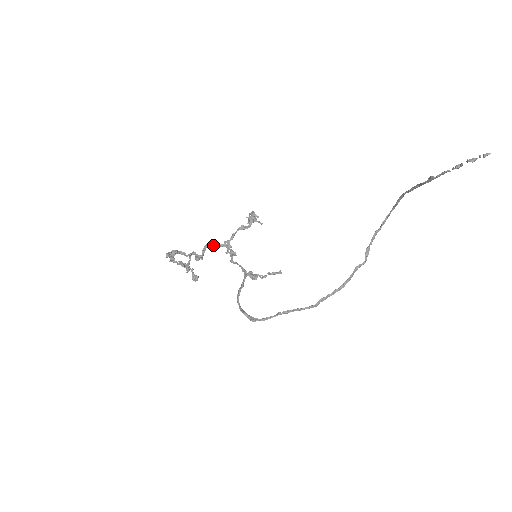
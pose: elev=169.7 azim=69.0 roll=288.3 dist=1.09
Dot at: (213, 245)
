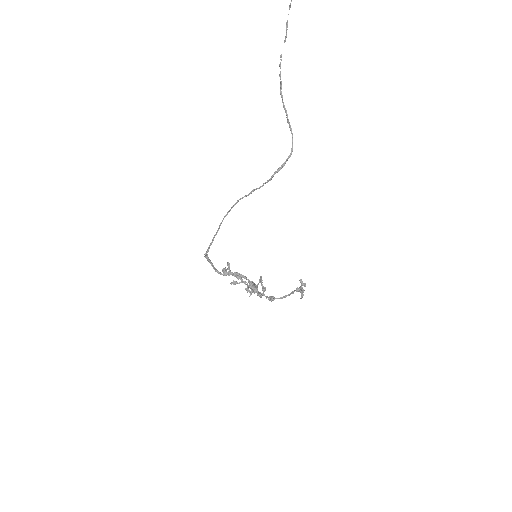
Dot at: (259, 281)
